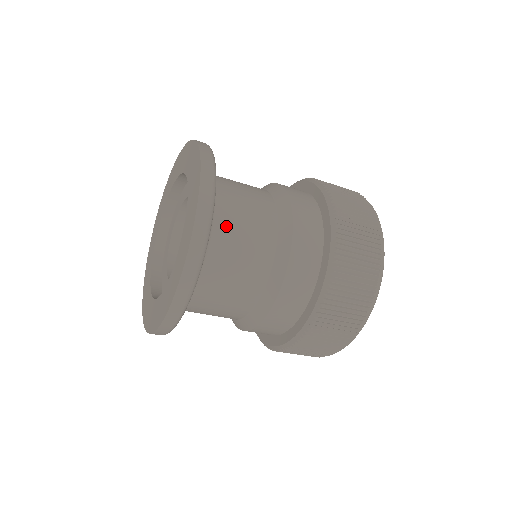
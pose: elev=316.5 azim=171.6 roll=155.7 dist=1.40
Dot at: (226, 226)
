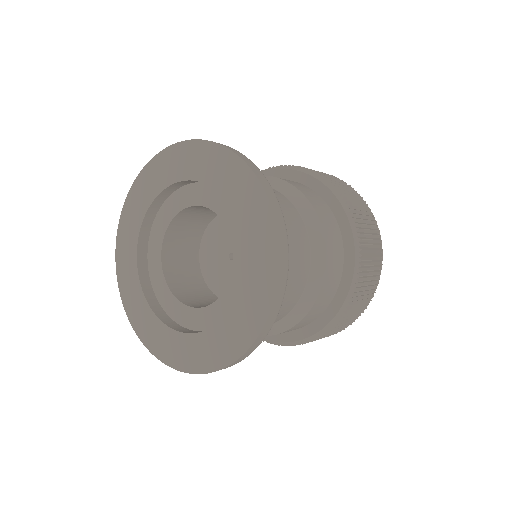
Dot at: occluded
